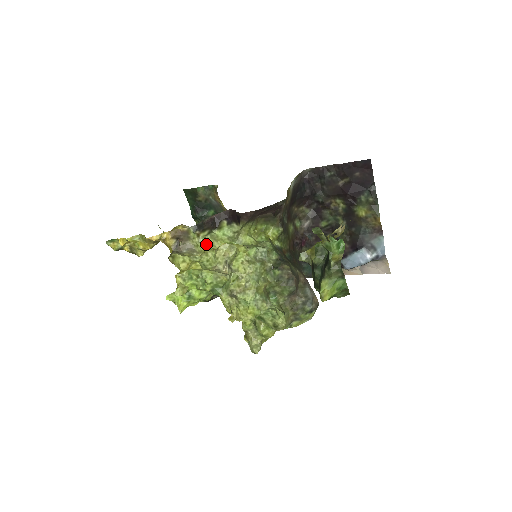
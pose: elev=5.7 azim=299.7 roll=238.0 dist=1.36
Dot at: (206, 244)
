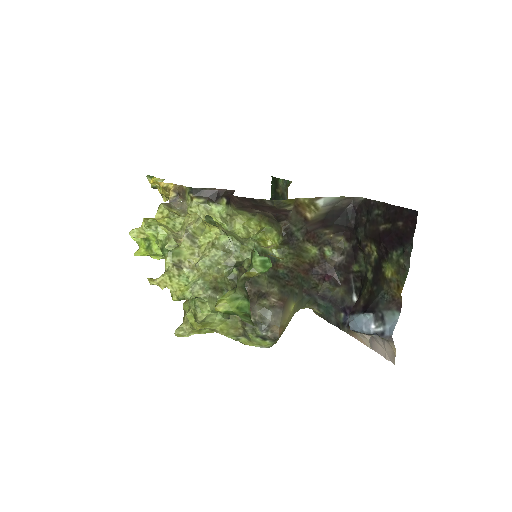
Dot at: (197, 211)
